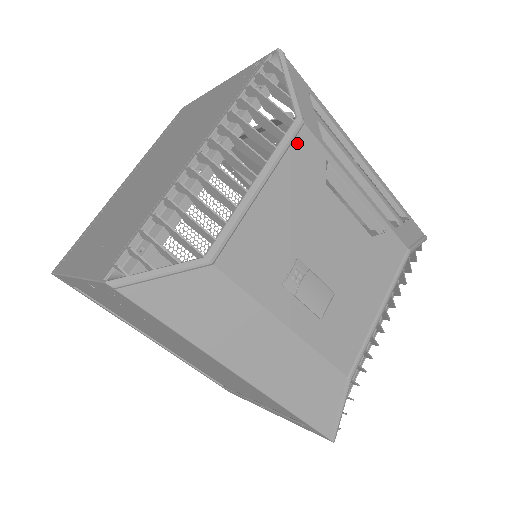
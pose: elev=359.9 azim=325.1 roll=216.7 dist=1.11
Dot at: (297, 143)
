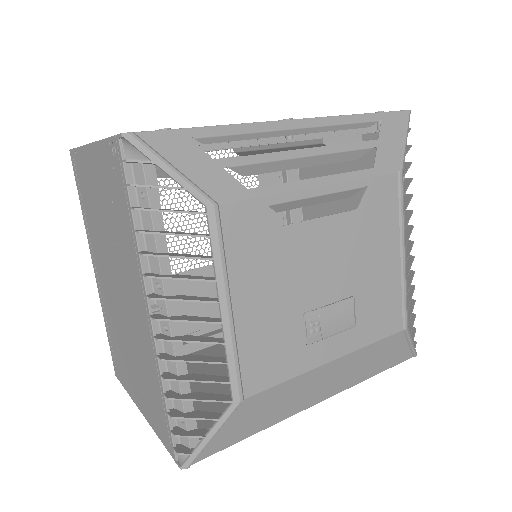
Dot at: (227, 230)
